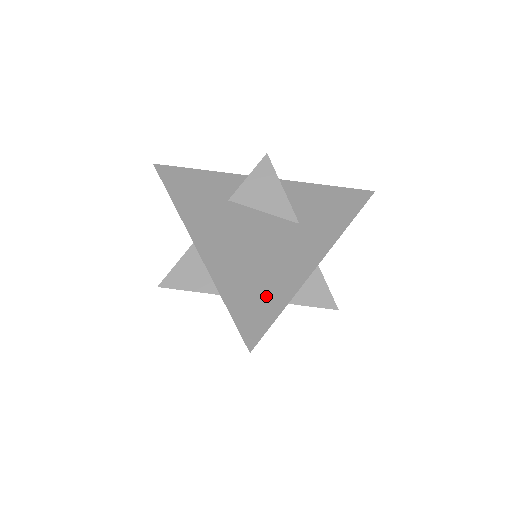
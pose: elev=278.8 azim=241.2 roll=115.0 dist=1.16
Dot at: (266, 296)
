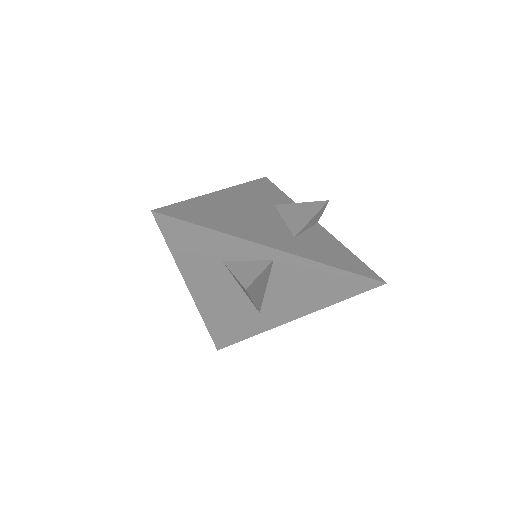
Dot at: (208, 219)
